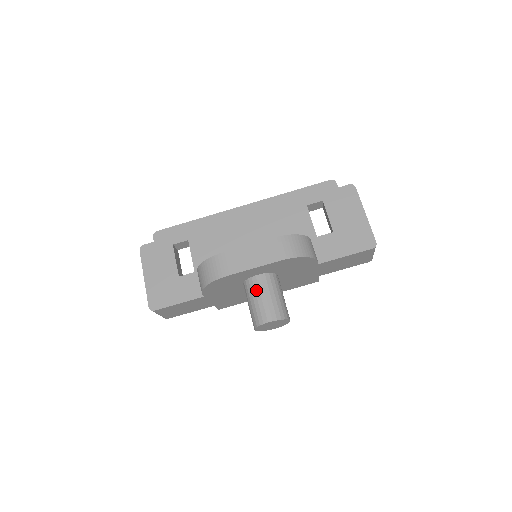
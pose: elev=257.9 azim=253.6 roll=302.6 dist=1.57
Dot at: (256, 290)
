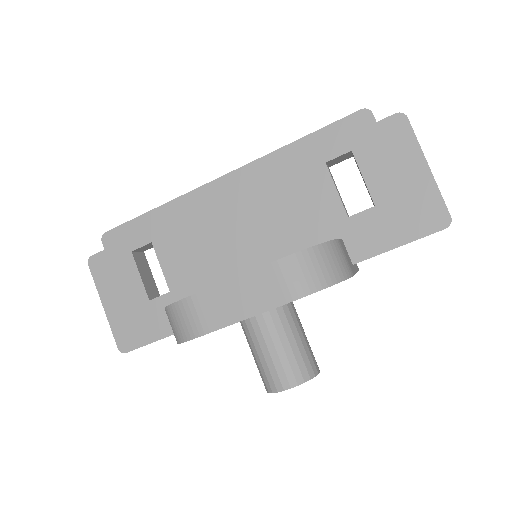
Dot at: (259, 339)
